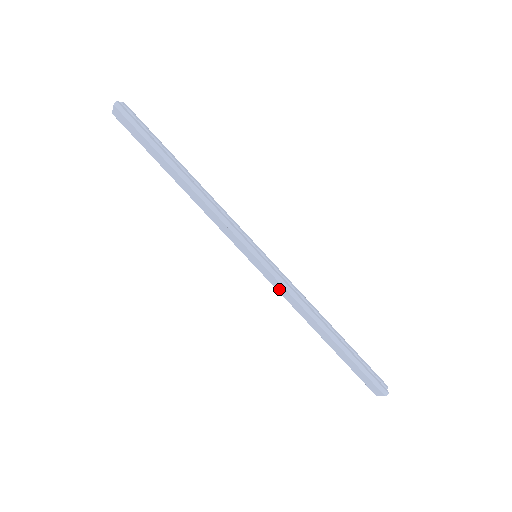
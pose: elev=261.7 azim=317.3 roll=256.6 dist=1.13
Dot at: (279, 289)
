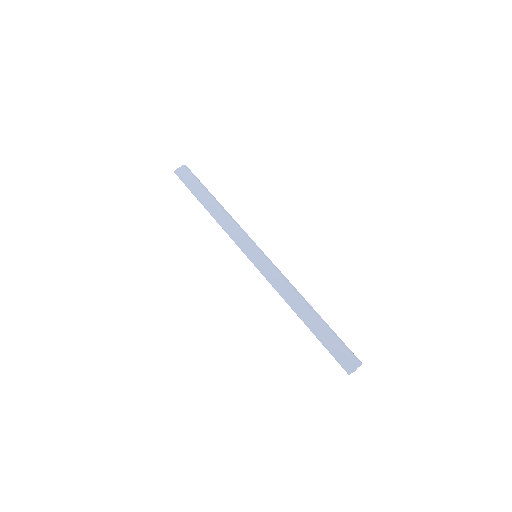
Dot at: (272, 277)
